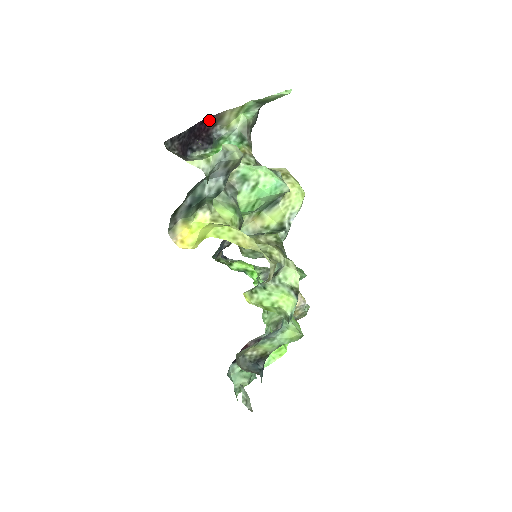
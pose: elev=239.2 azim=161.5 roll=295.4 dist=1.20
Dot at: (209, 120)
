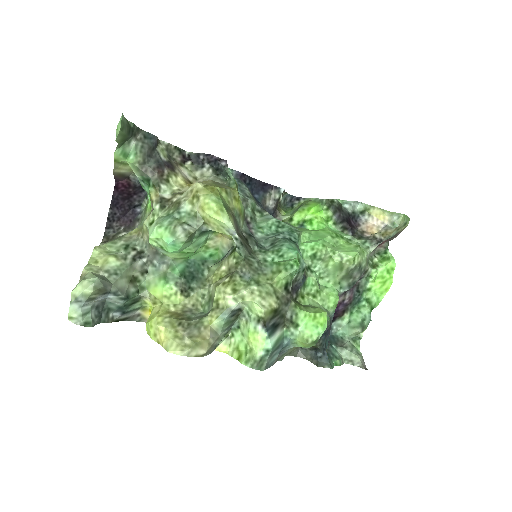
Dot at: (119, 180)
